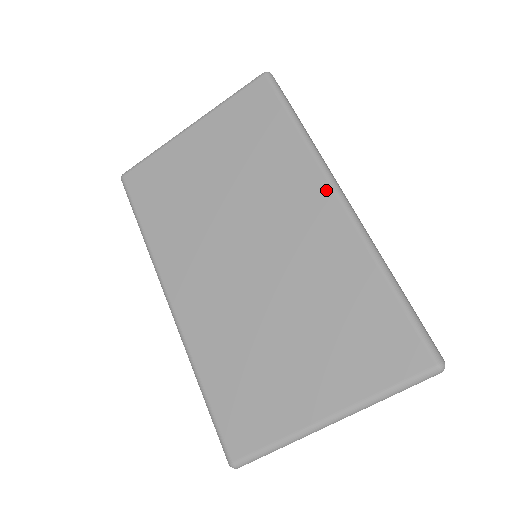
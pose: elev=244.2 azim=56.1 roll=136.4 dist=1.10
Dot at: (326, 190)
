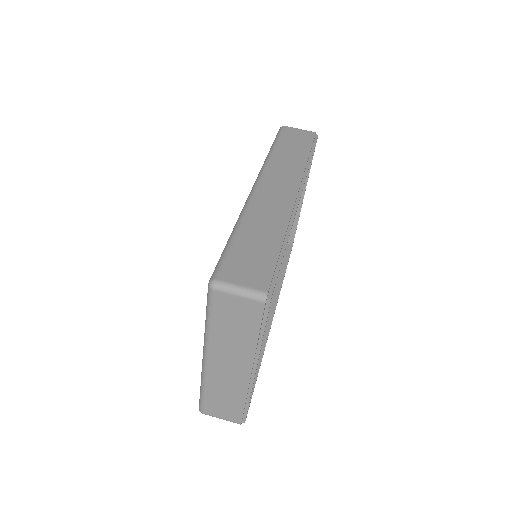
Dot at: occluded
